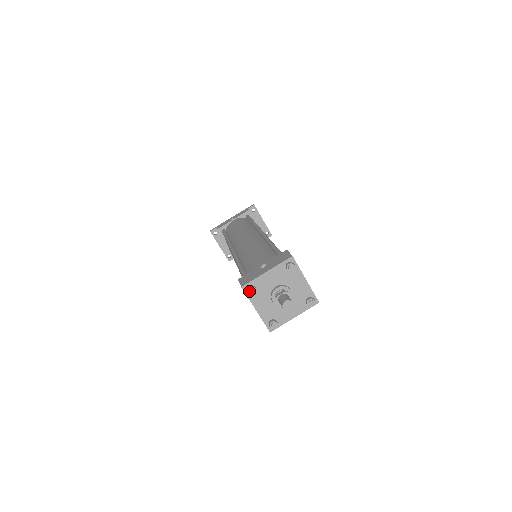
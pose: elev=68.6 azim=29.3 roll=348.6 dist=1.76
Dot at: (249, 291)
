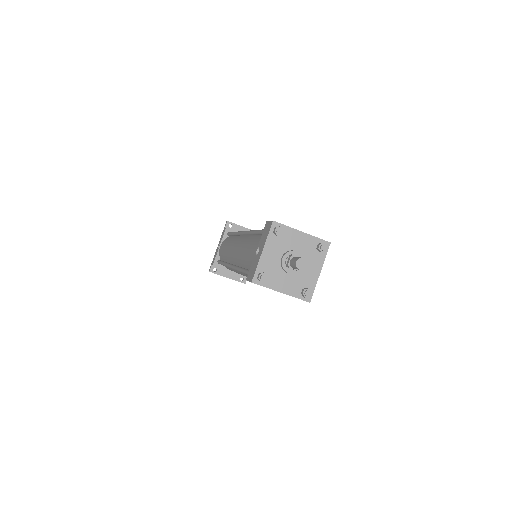
Dot at: (260, 280)
